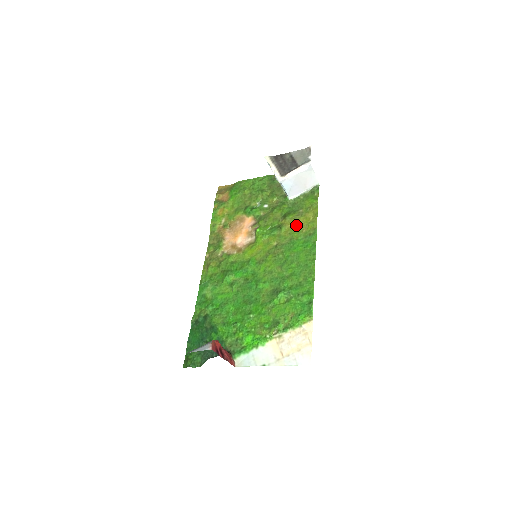
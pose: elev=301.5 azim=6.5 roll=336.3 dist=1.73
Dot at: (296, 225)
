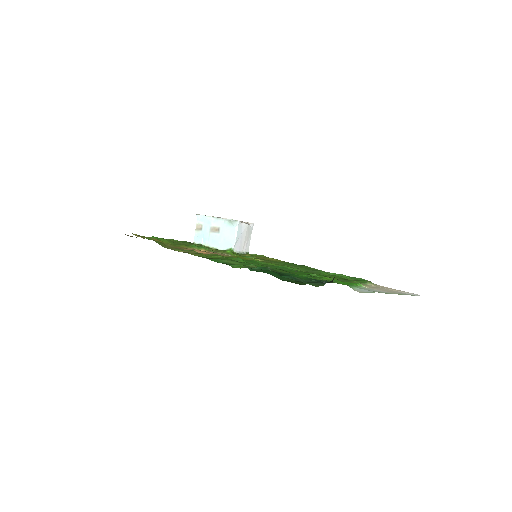
Dot at: (264, 259)
